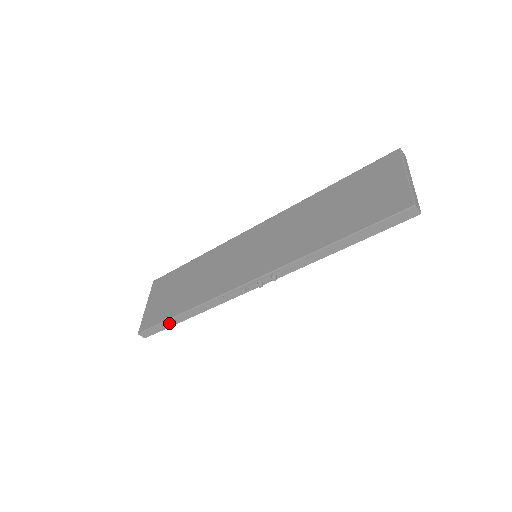
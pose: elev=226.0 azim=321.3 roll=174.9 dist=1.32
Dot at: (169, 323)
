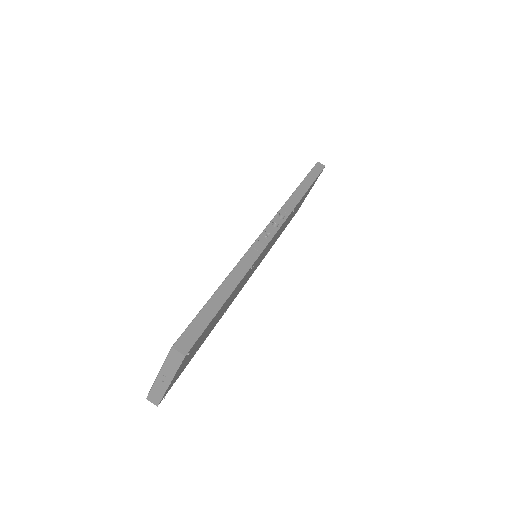
Dot at: (211, 308)
